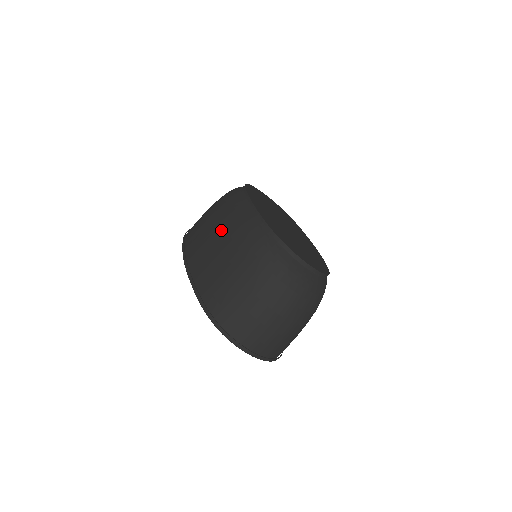
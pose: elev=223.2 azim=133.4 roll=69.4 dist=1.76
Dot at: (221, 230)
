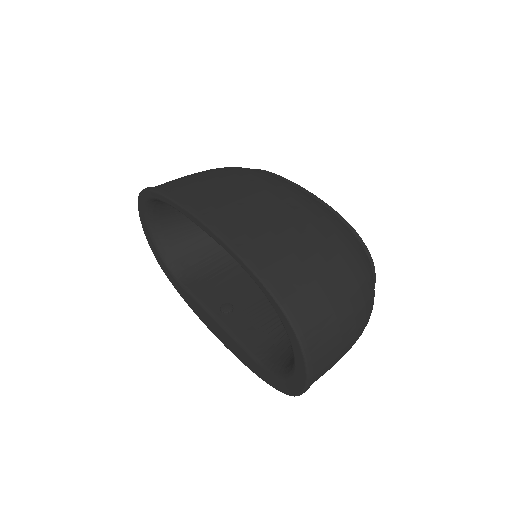
Dot at: (271, 199)
